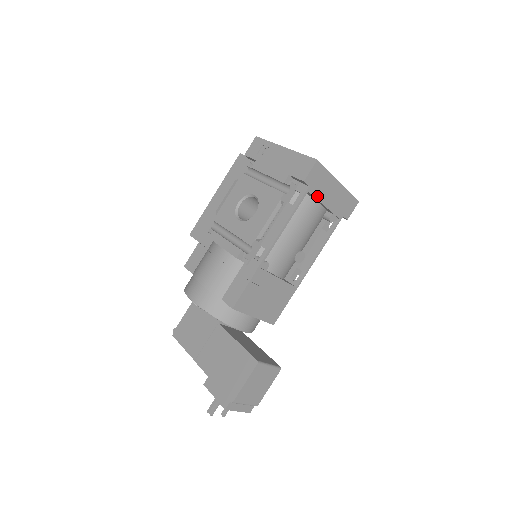
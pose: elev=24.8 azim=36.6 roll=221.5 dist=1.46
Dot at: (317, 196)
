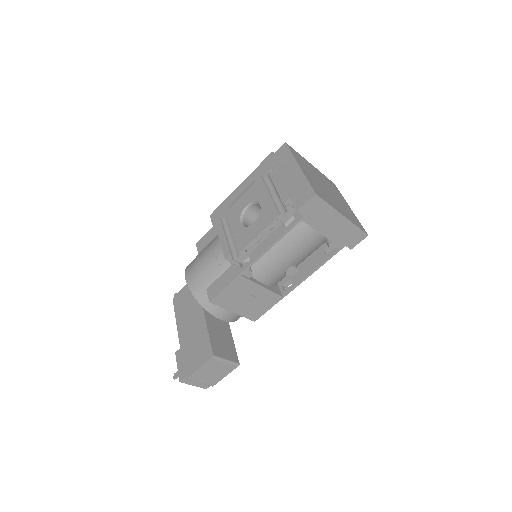
Dot at: (313, 225)
